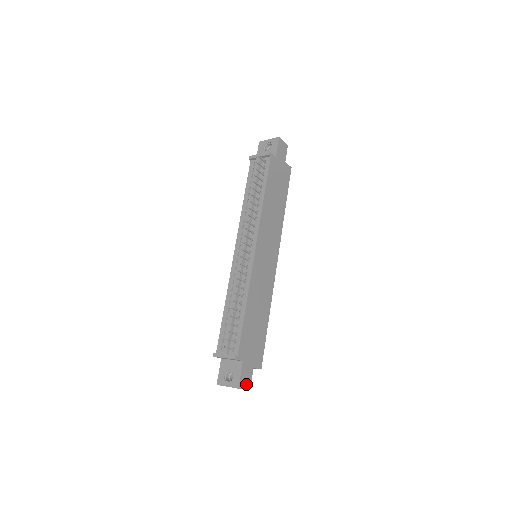
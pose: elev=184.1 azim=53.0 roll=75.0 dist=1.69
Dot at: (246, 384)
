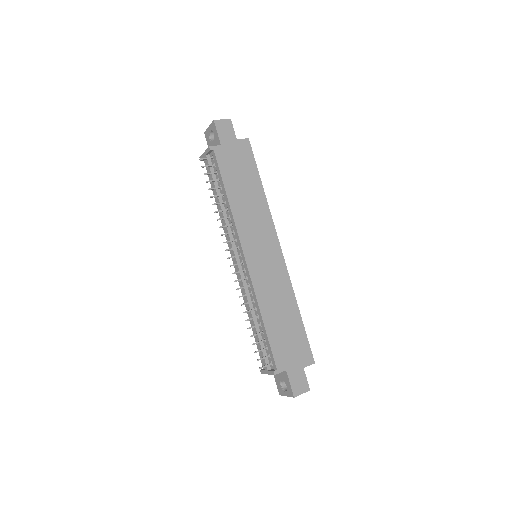
Dot at: (302, 388)
